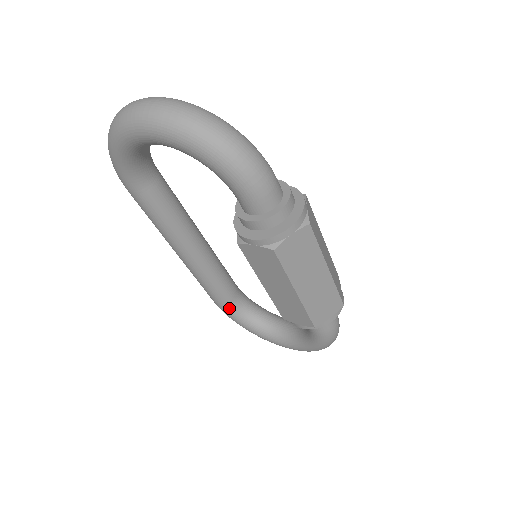
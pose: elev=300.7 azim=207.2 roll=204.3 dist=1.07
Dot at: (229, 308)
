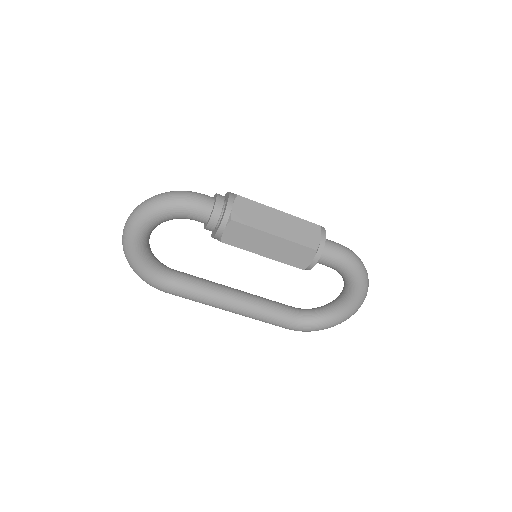
Dot at: (298, 322)
